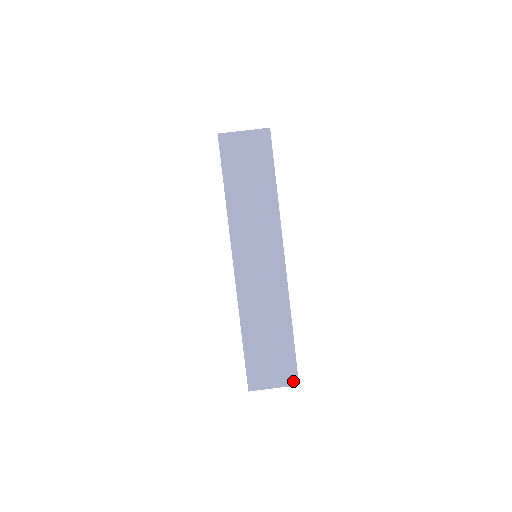
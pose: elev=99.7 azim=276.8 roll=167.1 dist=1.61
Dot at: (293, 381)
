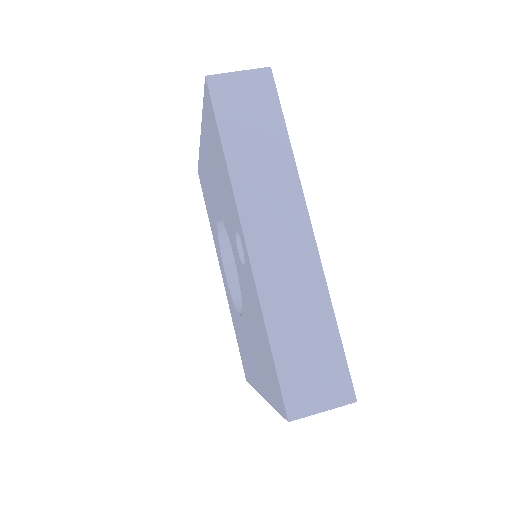
Dot at: (348, 397)
